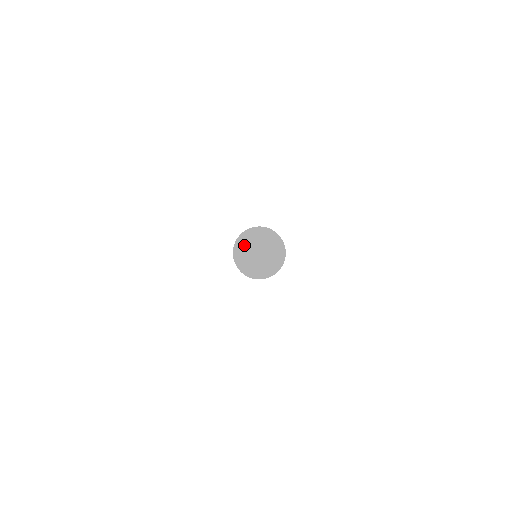
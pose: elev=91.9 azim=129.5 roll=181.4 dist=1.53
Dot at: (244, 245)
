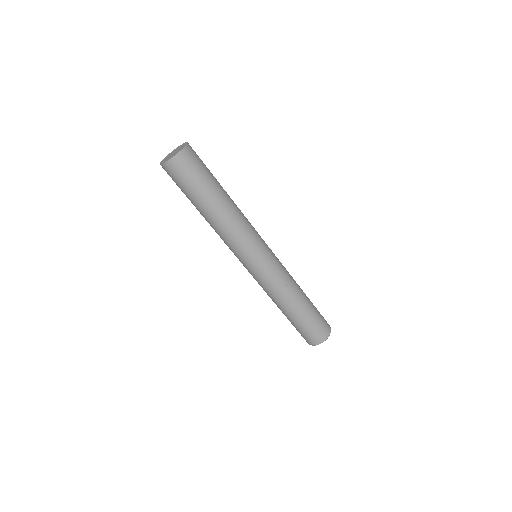
Dot at: occluded
